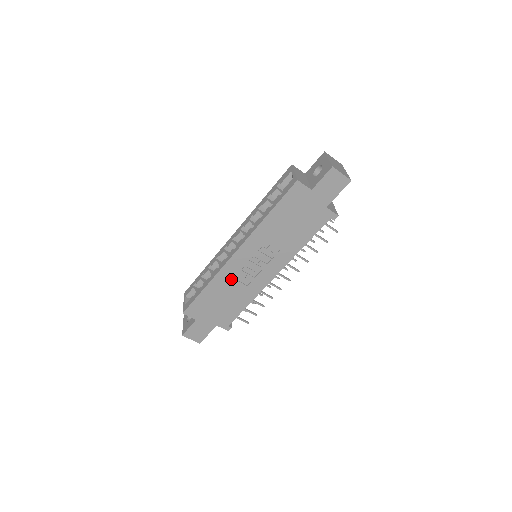
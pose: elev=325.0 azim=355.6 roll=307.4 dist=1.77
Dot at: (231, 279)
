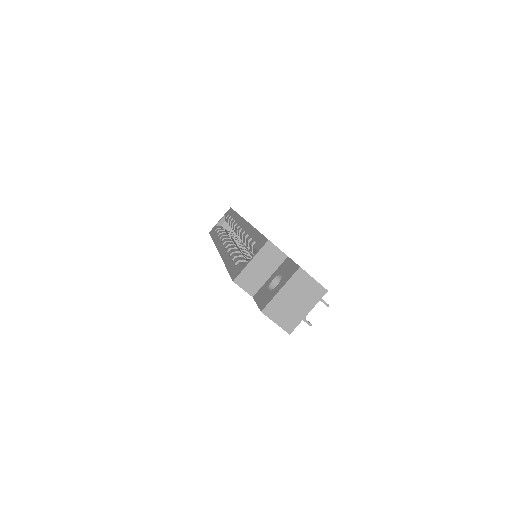
Dot at: occluded
